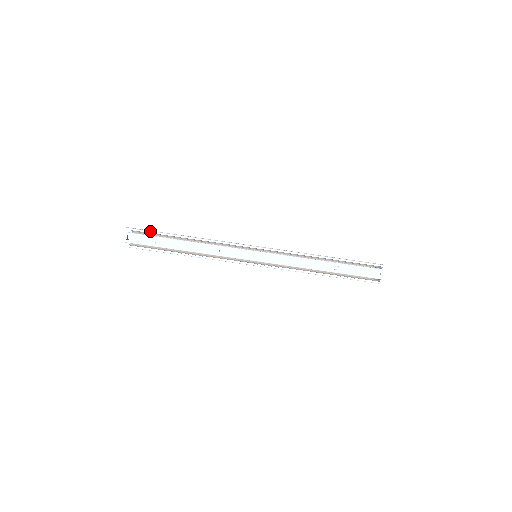
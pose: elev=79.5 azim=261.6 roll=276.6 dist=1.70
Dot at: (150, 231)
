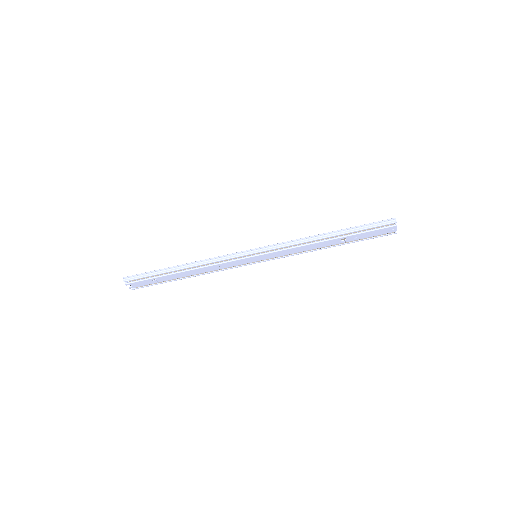
Dot at: (145, 277)
